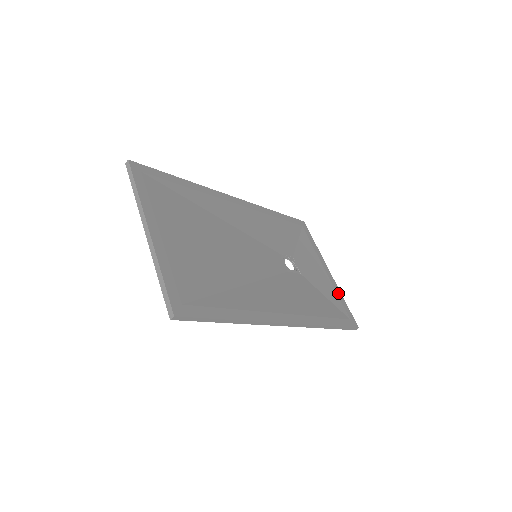
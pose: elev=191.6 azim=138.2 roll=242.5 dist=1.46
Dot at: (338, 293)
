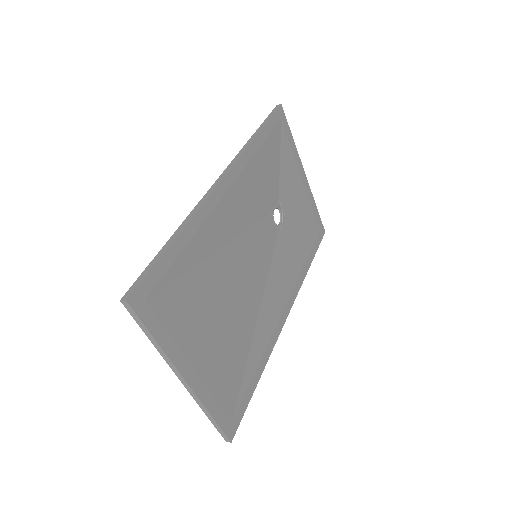
Dot at: (312, 203)
